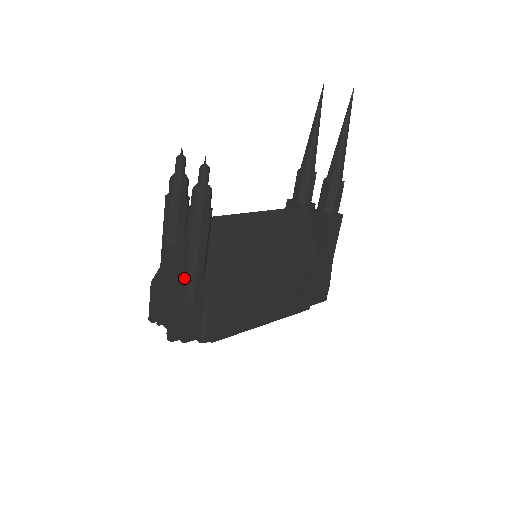
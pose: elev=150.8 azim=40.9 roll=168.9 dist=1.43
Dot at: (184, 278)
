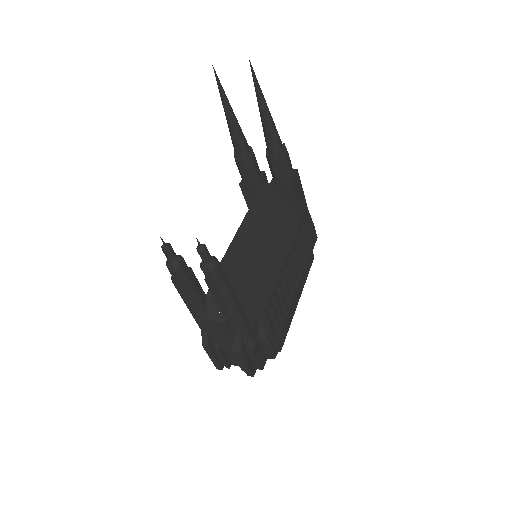
Dot at: (235, 331)
